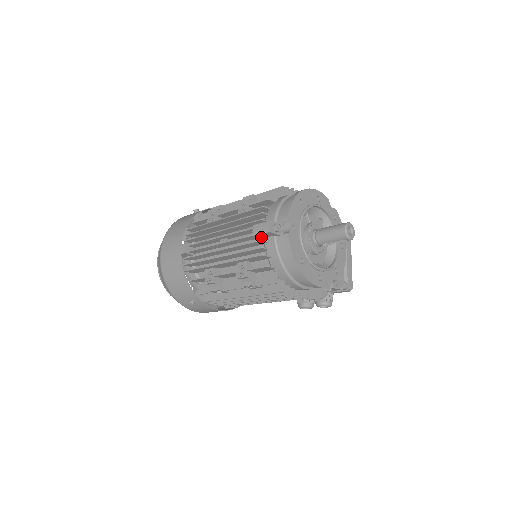
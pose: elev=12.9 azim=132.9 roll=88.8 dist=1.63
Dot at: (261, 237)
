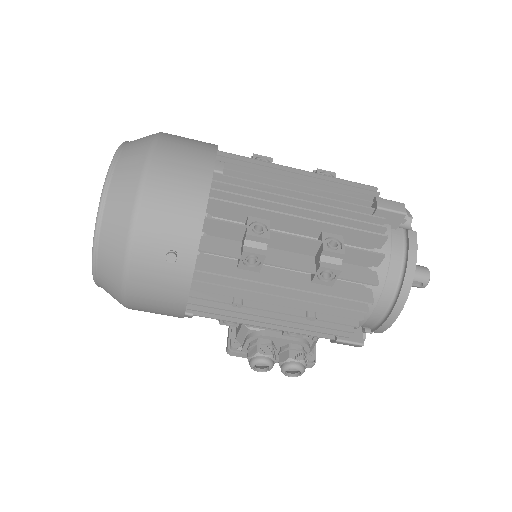
Dot at: occluded
